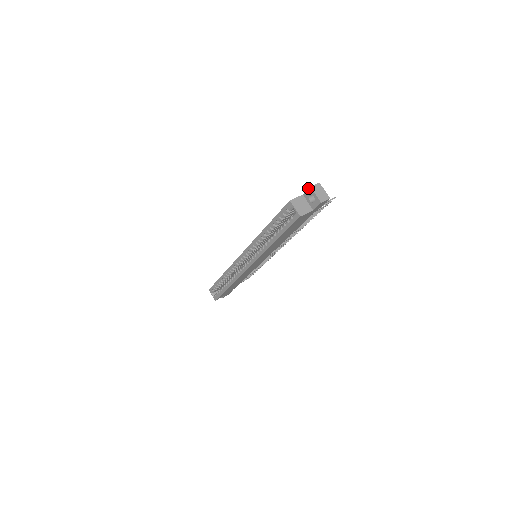
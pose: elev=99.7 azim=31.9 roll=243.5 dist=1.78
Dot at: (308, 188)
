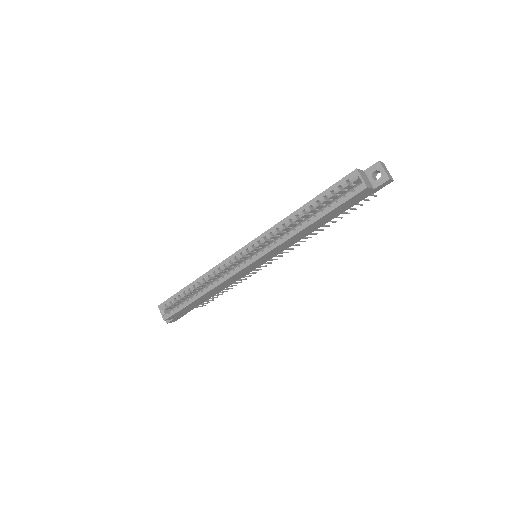
Dot at: (375, 163)
